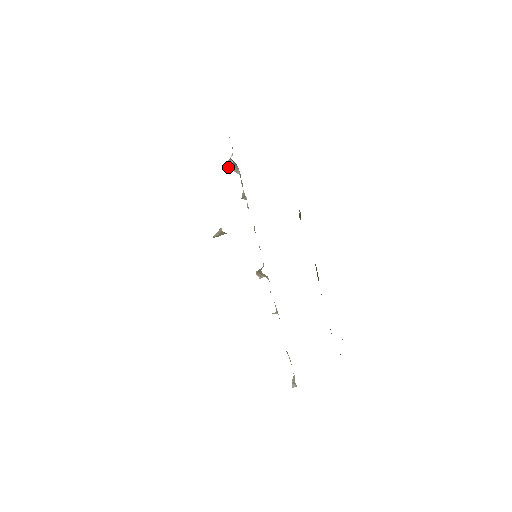
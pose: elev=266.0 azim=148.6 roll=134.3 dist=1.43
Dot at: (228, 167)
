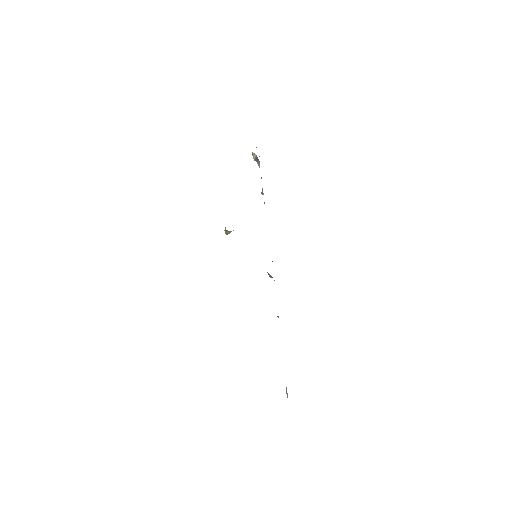
Dot at: (254, 160)
